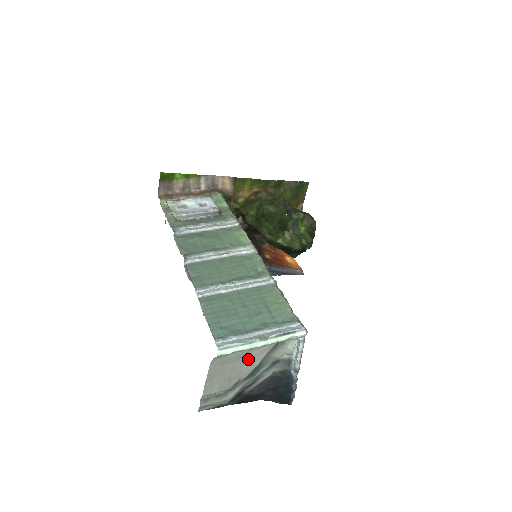
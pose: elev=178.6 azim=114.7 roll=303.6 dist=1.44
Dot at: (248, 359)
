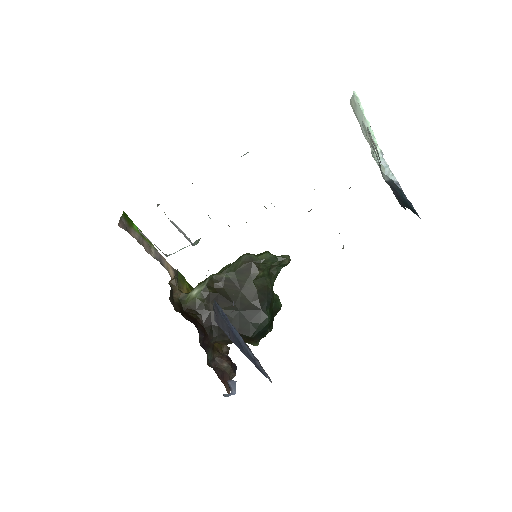
Dot at: occluded
